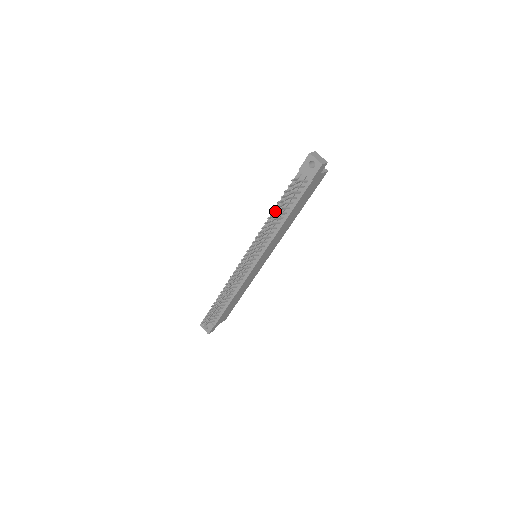
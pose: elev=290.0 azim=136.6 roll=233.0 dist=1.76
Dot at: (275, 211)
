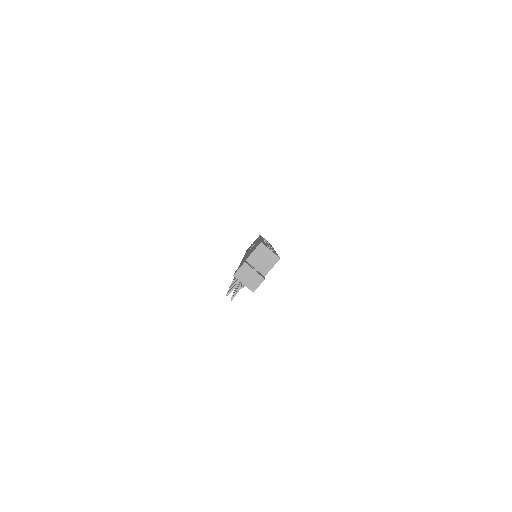
Dot at: occluded
